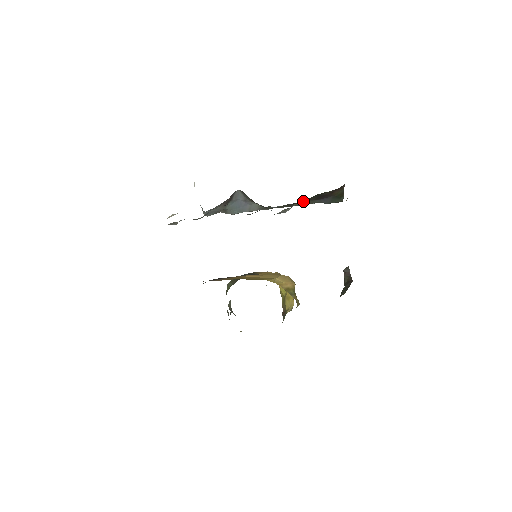
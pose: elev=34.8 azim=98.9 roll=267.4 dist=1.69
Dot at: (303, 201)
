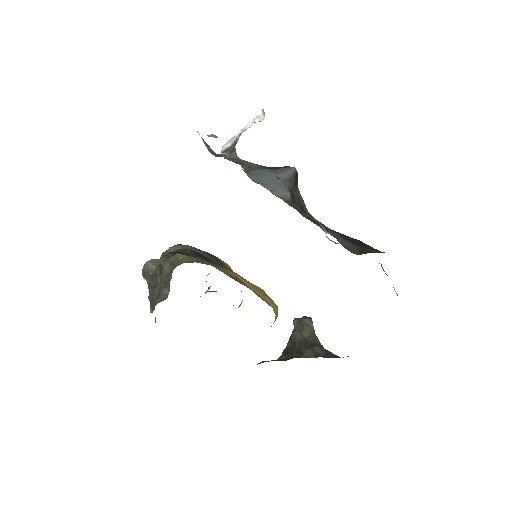
Dot at: occluded
